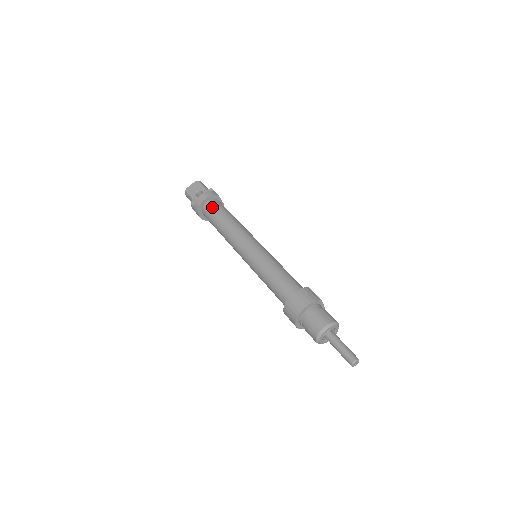
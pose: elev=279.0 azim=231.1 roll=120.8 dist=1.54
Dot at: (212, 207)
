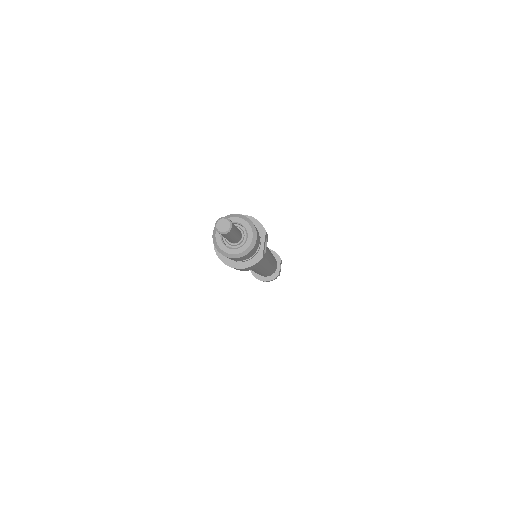
Dot at: occluded
